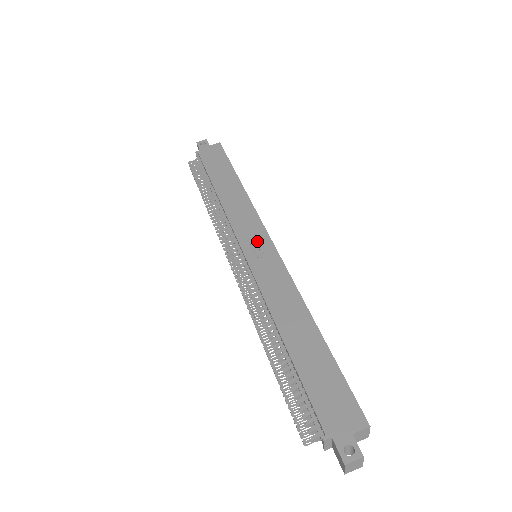
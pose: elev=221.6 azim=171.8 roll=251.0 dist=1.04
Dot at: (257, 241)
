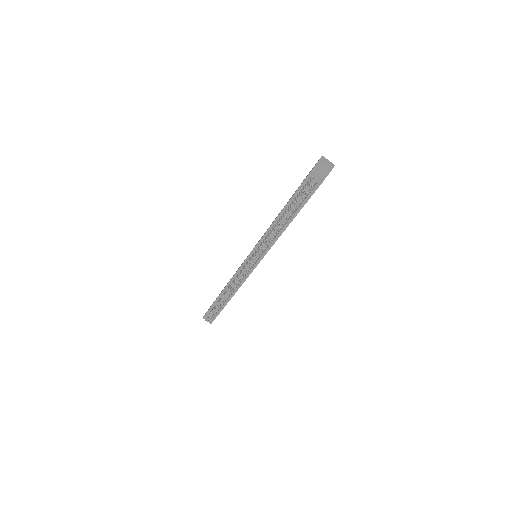
Dot at: occluded
